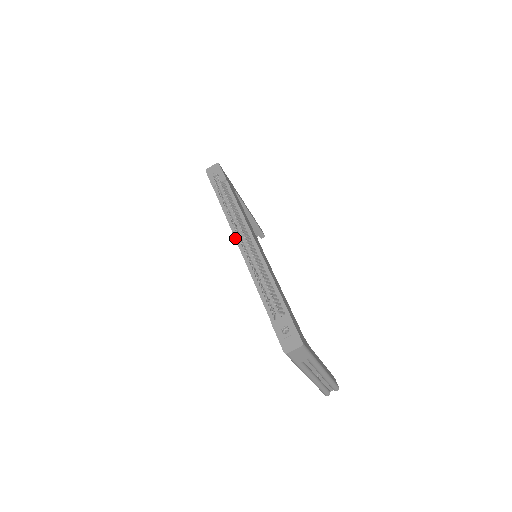
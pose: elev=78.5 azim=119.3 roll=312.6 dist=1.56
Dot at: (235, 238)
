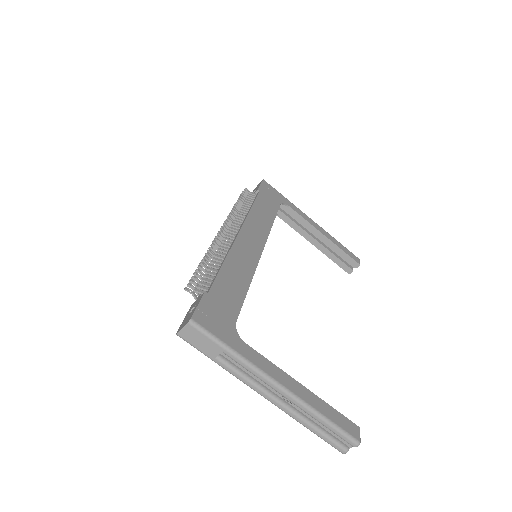
Dot at: occluded
